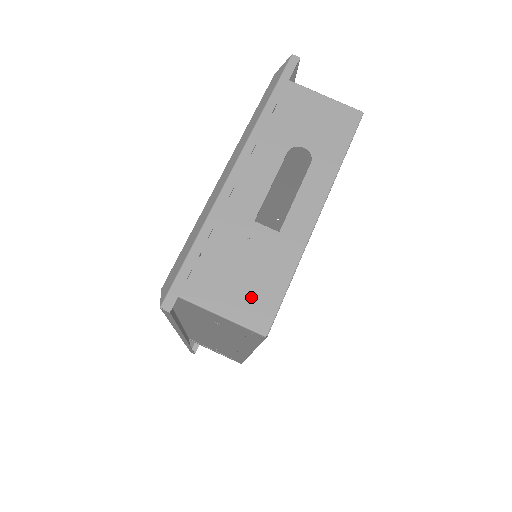
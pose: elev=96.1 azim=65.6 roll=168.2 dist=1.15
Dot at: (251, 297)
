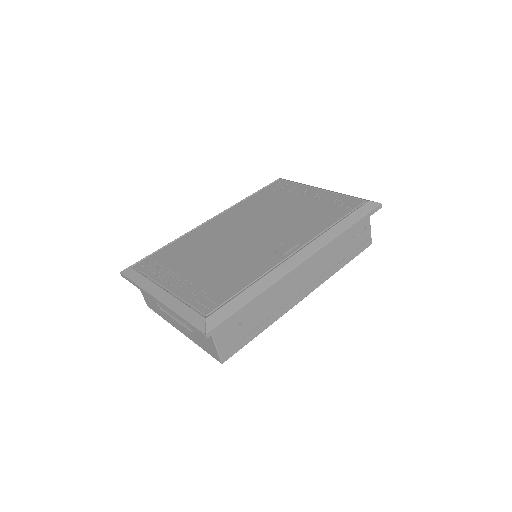
Dot at: (149, 301)
